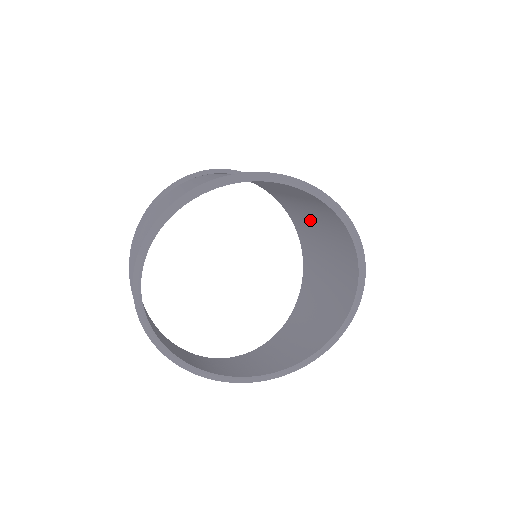
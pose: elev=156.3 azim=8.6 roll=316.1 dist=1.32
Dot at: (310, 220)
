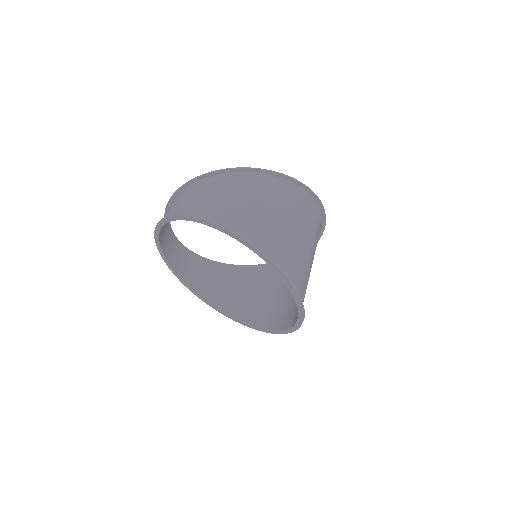
Dot at: occluded
